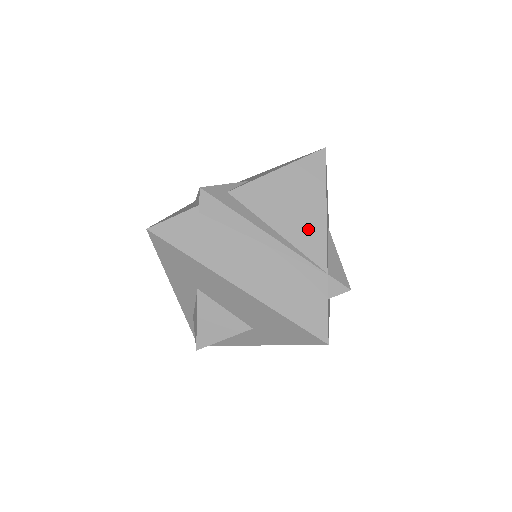
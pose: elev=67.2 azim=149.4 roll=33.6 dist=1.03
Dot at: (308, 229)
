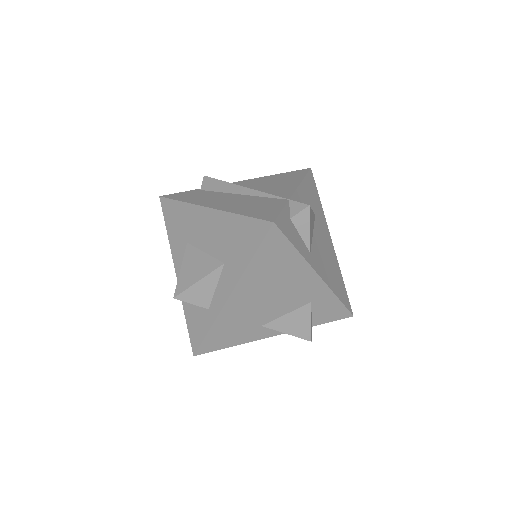
Dot at: (281, 188)
